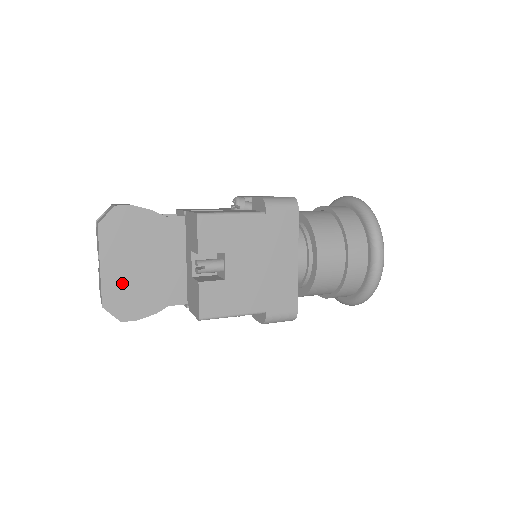
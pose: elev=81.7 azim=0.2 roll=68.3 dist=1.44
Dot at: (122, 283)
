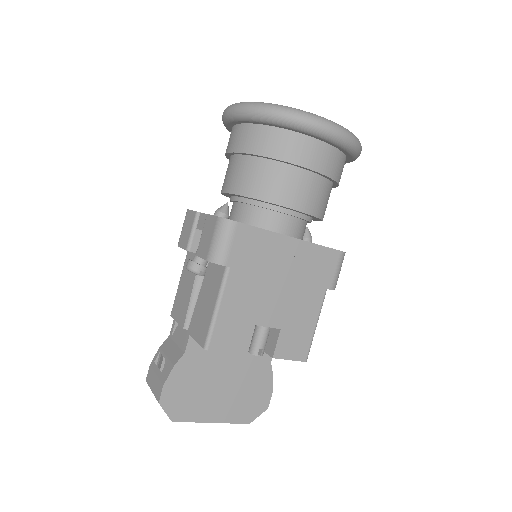
Dot at: (235, 404)
